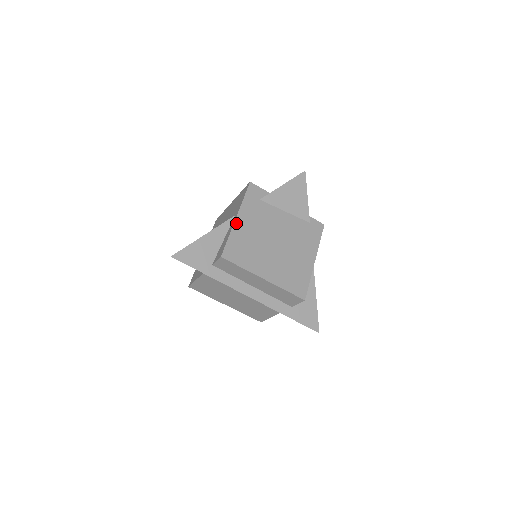
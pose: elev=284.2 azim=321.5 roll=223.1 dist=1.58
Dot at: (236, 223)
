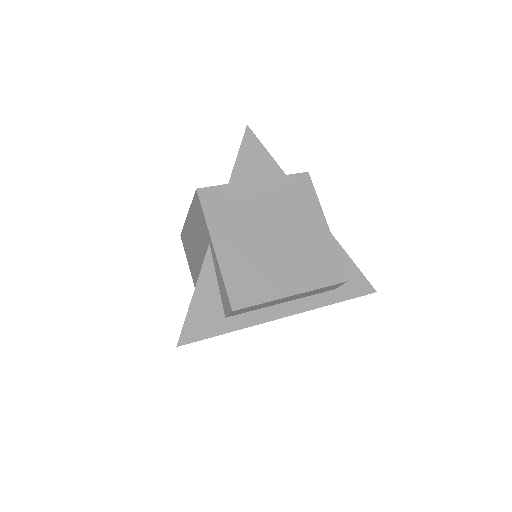
Dot at: (218, 255)
